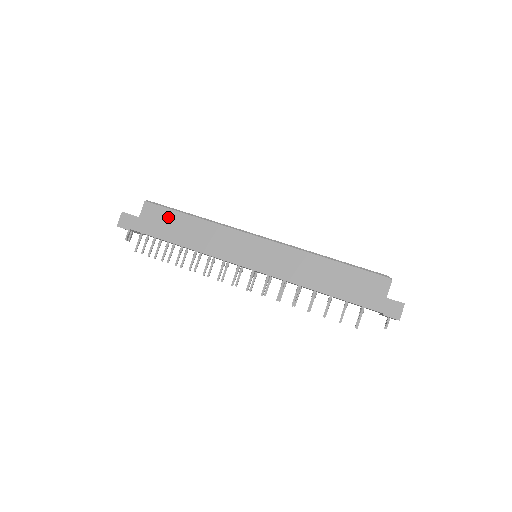
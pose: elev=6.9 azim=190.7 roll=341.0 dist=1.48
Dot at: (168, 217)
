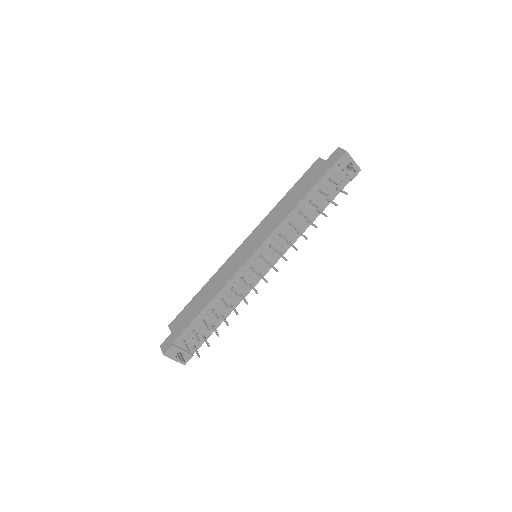
Dot at: (188, 310)
